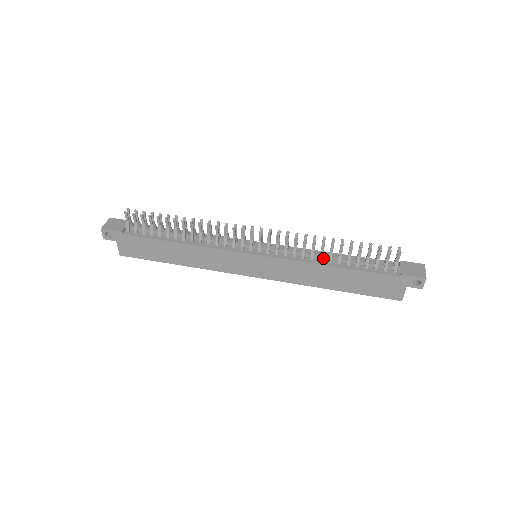
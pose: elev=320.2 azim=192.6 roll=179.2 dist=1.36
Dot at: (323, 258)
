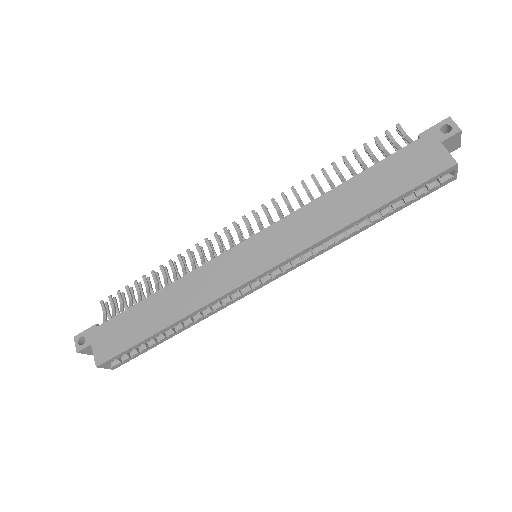
Dot at: occluded
